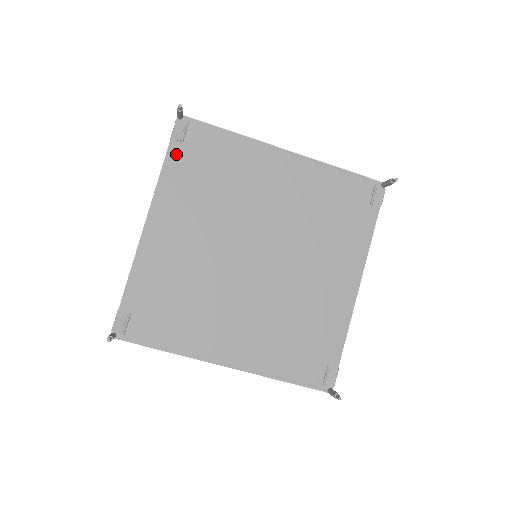
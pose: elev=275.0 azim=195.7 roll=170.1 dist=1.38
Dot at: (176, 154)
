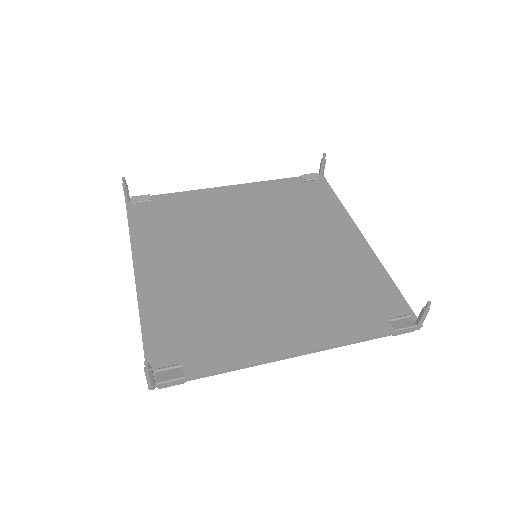
Dot at: (293, 182)
